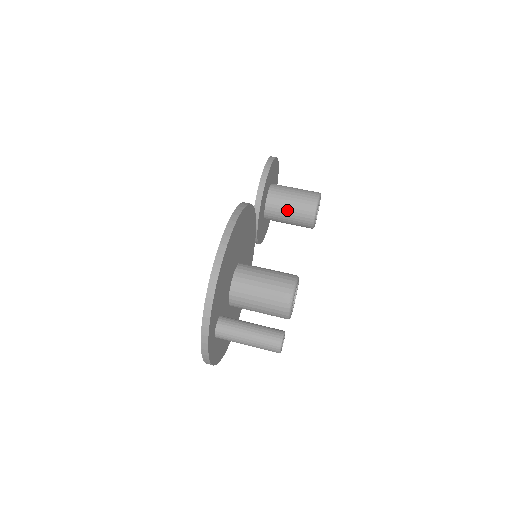
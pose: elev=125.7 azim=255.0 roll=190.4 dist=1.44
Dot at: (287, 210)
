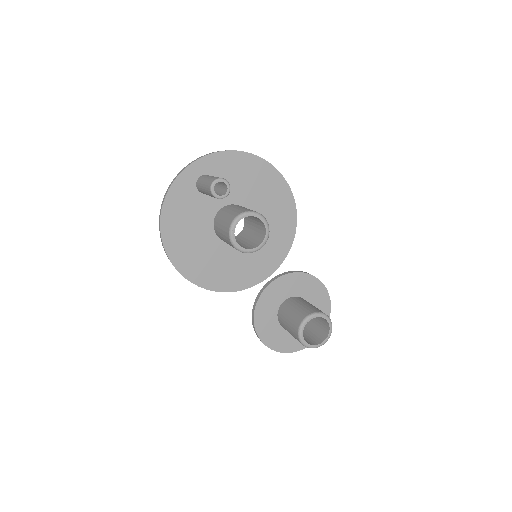
Dot at: (300, 304)
